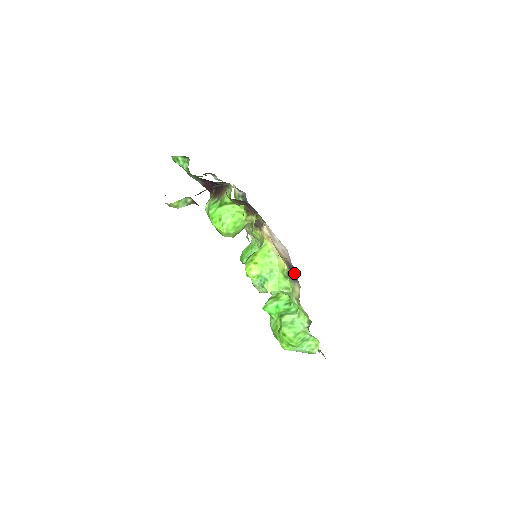
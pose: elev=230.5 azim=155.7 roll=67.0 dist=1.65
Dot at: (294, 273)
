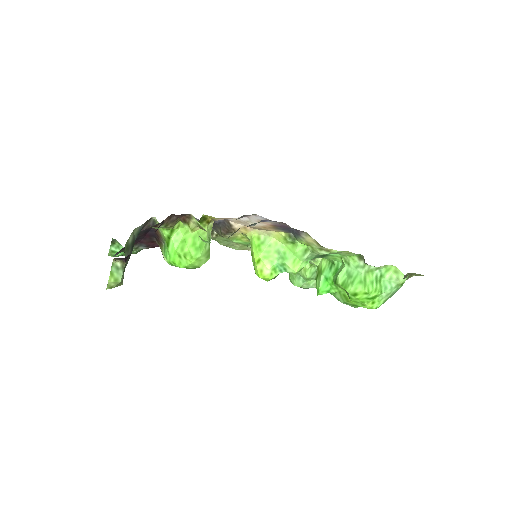
Dot at: (290, 229)
